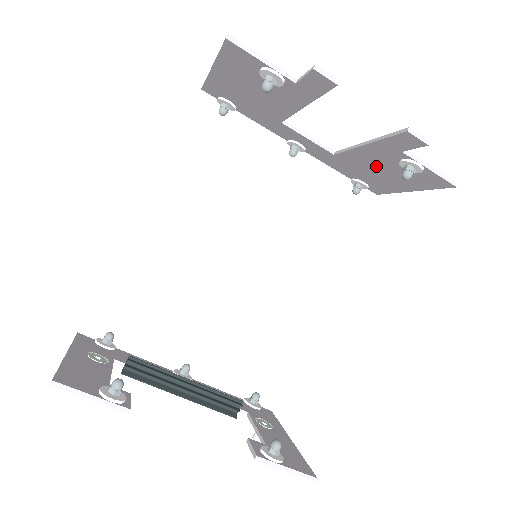
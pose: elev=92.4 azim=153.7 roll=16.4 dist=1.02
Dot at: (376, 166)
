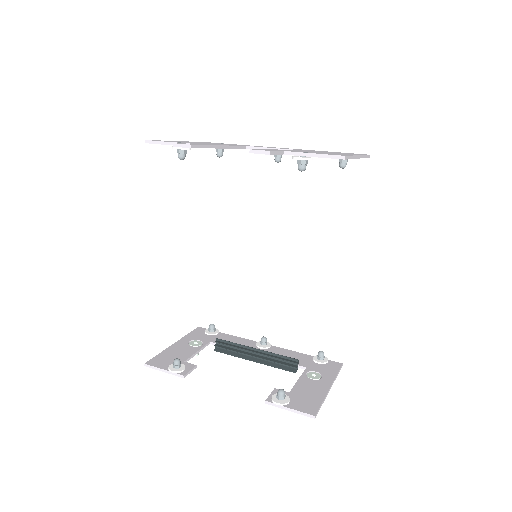
Dot at: occluded
